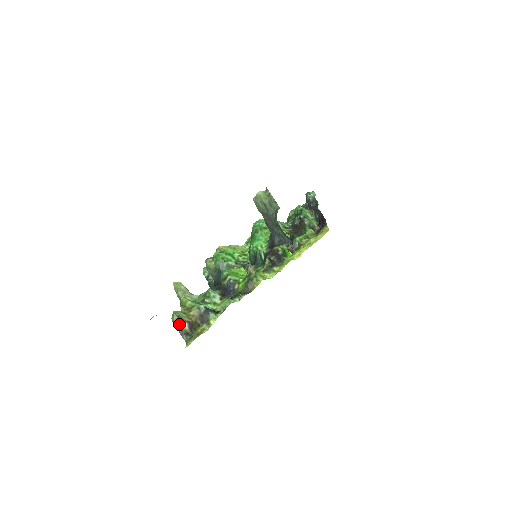
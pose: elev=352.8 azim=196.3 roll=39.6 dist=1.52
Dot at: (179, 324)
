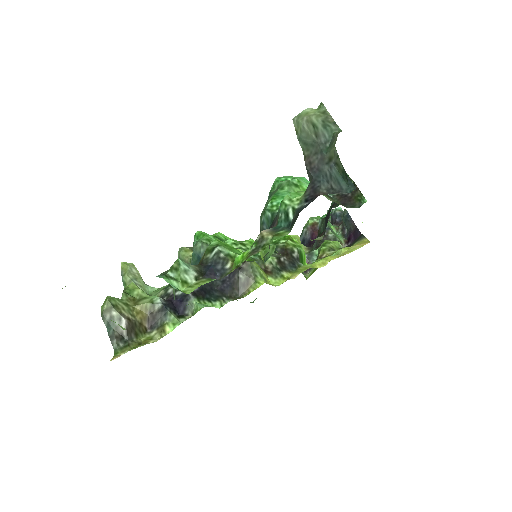
Dot at: (111, 318)
